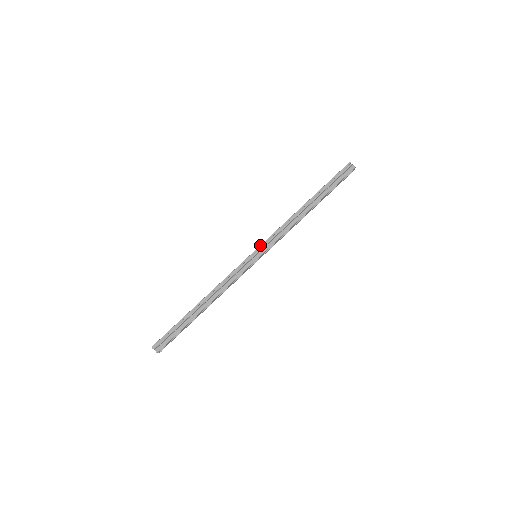
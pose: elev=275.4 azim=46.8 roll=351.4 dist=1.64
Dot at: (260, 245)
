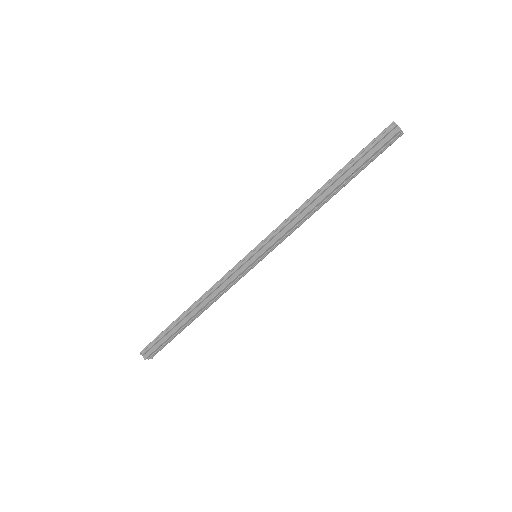
Dot at: (260, 242)
